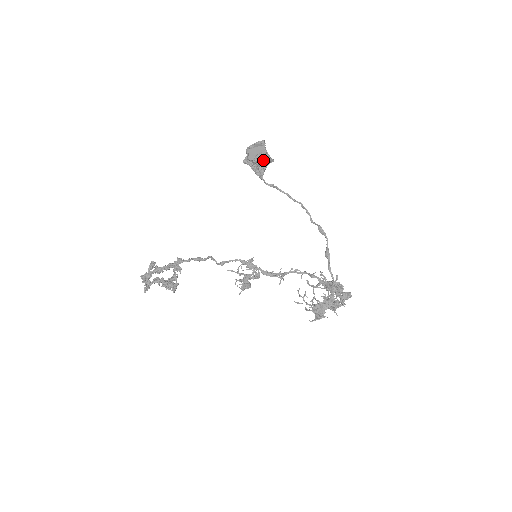
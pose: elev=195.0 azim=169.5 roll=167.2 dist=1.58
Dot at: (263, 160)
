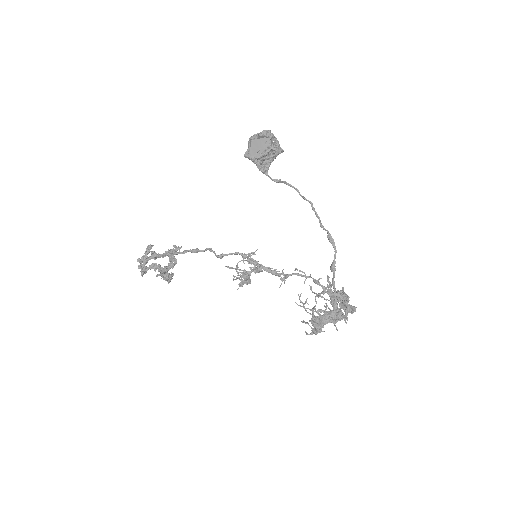
Dot at: (268, 155)
